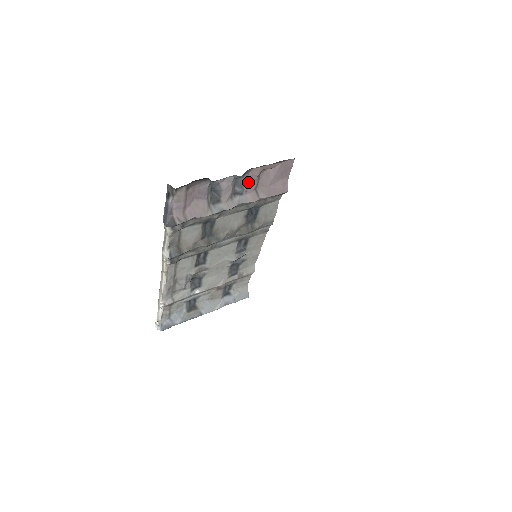
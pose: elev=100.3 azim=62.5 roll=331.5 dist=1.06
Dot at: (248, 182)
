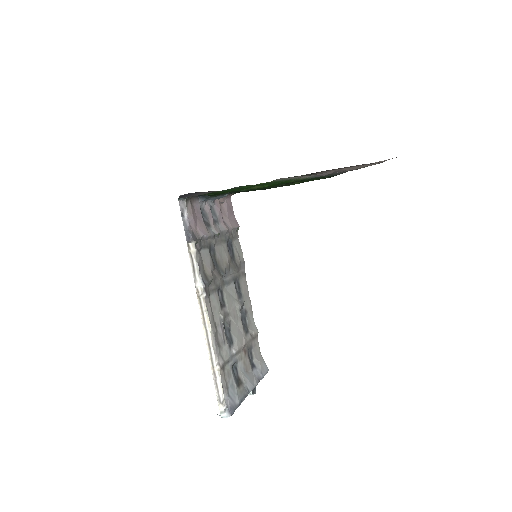
Dot at: (217, 212)
